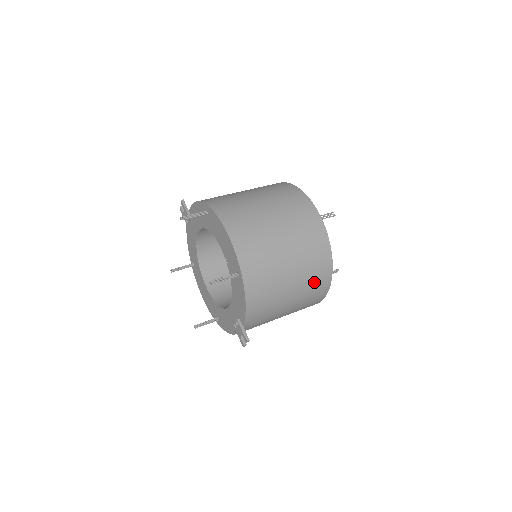
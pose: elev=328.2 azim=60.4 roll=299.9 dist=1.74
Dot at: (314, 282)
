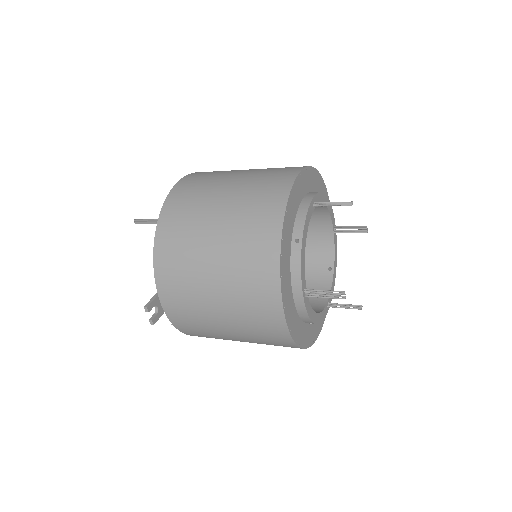
Dot at: (249, 261)
